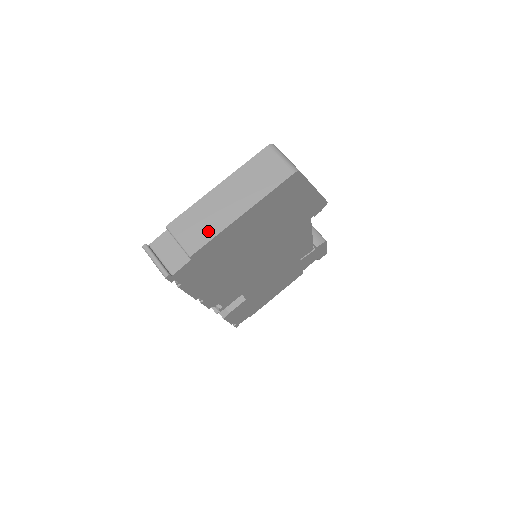
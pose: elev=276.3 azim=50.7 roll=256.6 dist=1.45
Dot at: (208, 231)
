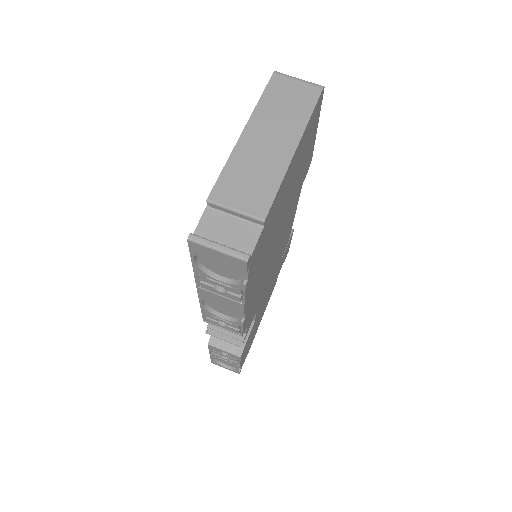
Dot at: (267, 182)
